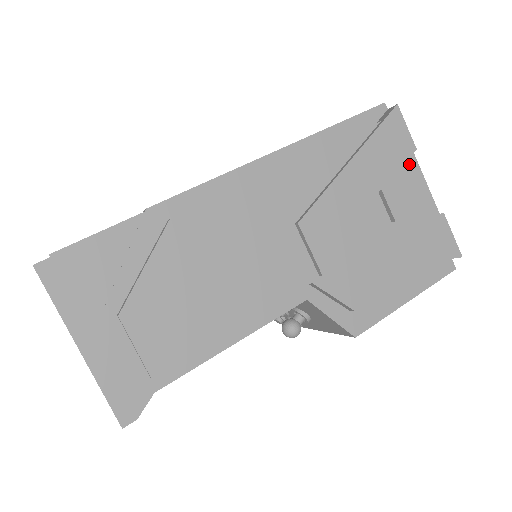
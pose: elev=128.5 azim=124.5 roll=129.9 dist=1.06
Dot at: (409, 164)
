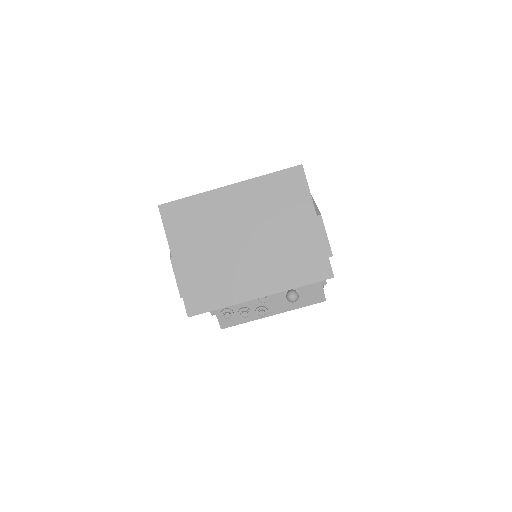
Dot at: occluded
